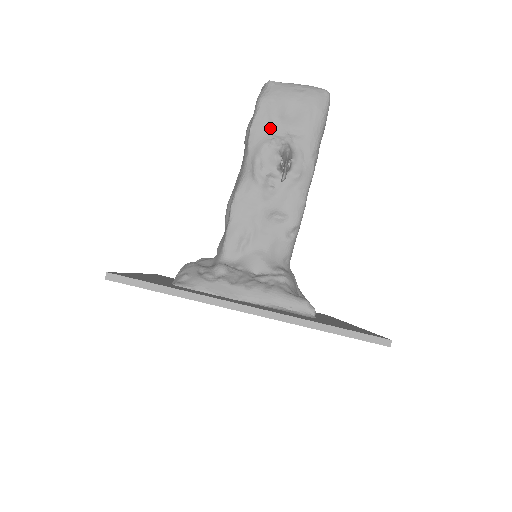
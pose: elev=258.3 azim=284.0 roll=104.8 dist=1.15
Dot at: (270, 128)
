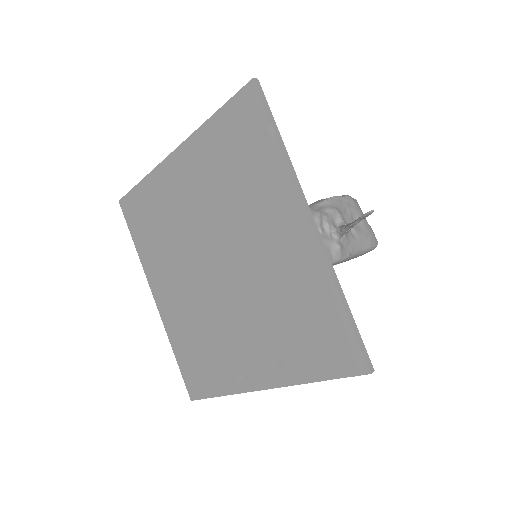
Dot at: (344, 210)
